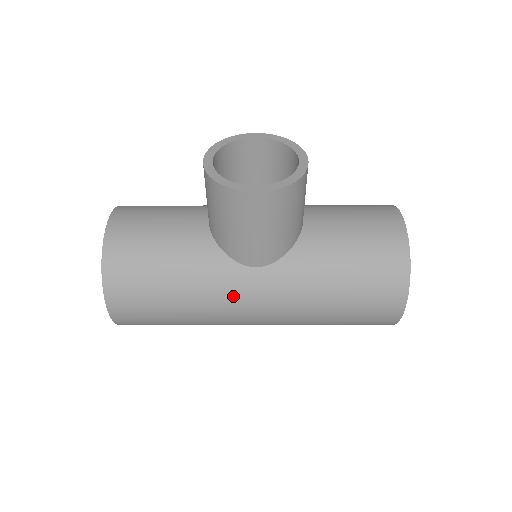
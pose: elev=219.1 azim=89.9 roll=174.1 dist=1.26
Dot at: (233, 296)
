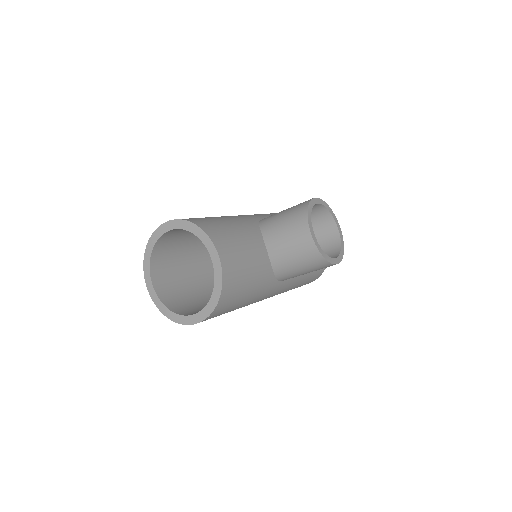
Dot at: occluded
